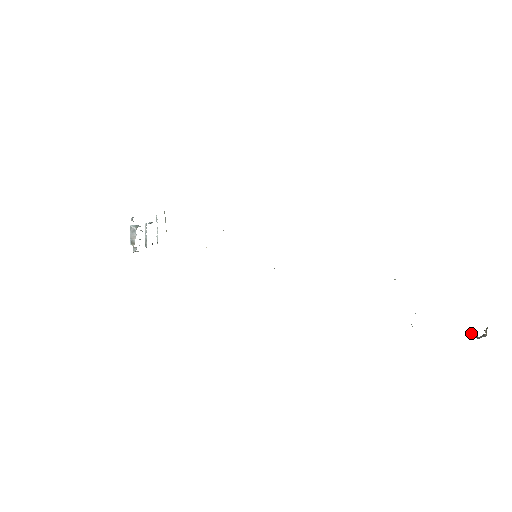
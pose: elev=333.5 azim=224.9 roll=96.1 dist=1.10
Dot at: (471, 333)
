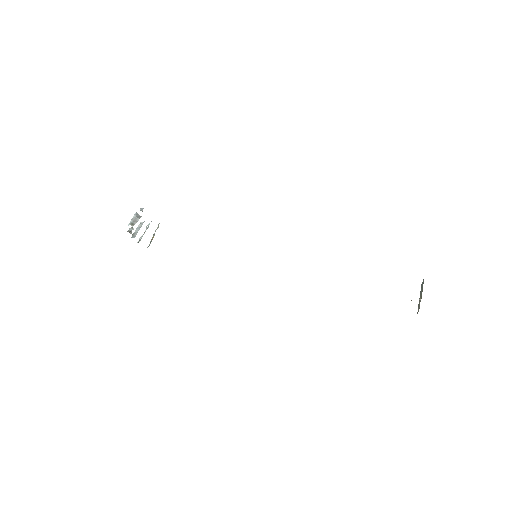
Dot at: occluded
